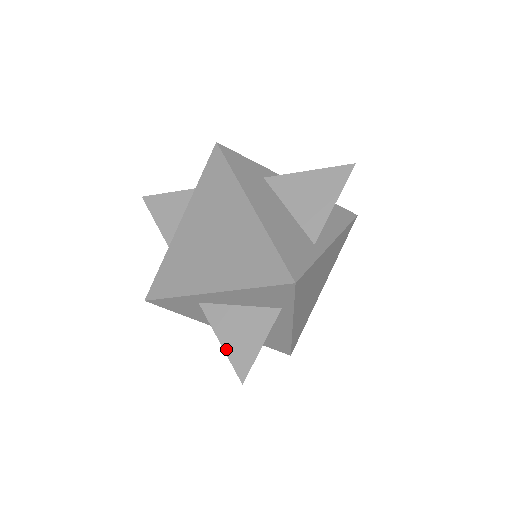
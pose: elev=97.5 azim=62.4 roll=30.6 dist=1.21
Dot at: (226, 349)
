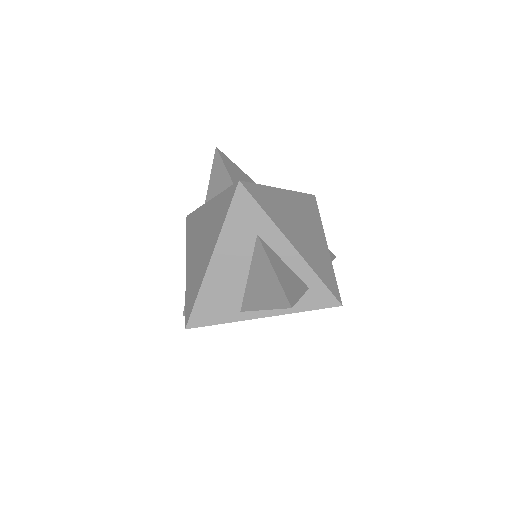
Dot at: occluded
